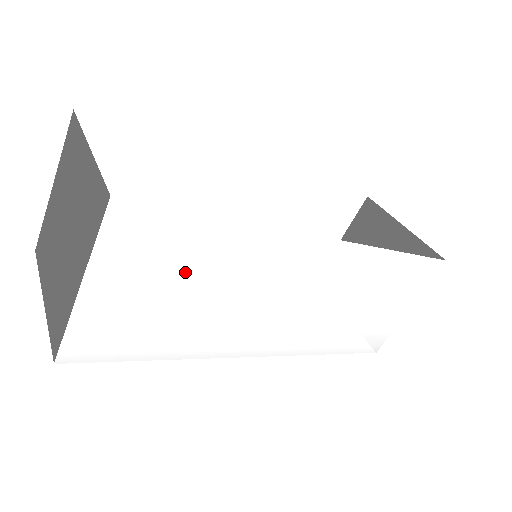
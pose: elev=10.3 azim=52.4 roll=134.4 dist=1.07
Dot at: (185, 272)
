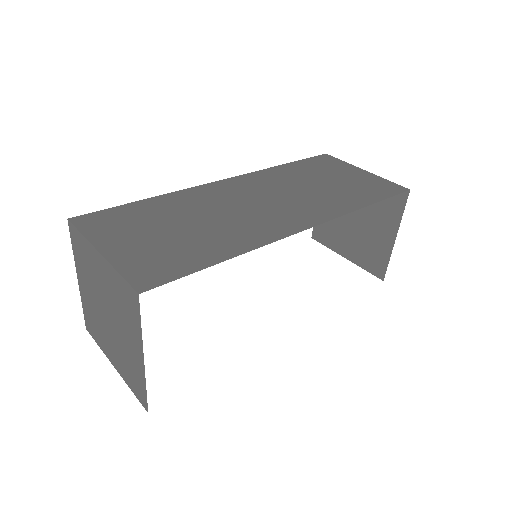
Dot at: occluded
